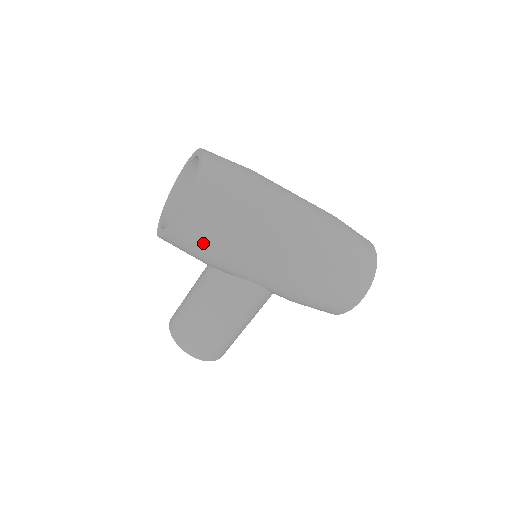
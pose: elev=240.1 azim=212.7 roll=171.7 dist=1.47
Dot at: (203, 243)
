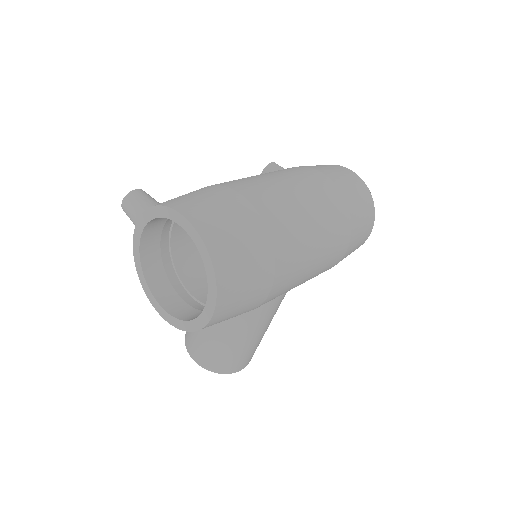
Dot at: (241, 312)
